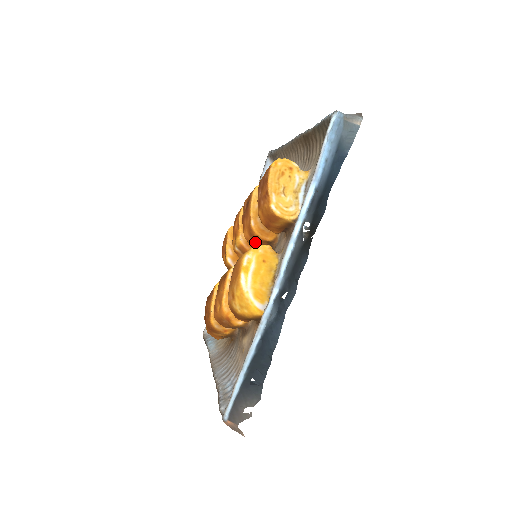
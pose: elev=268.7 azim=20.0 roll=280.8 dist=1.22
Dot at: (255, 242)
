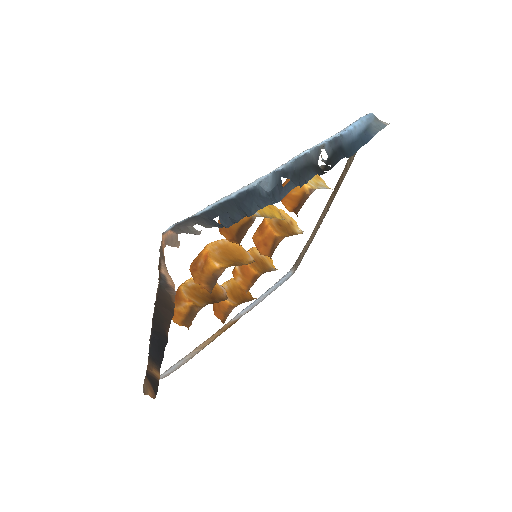
Dot at: (261, 238)
